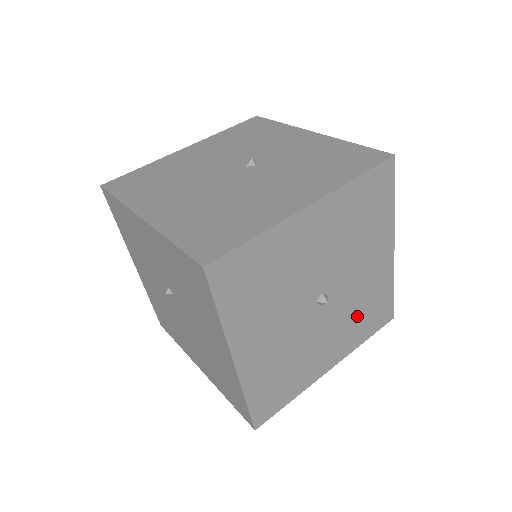
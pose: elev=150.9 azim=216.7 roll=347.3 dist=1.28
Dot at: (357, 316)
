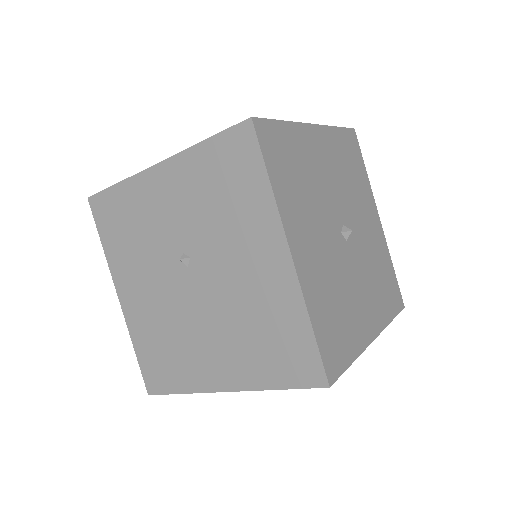
Dot at: (376, 279)
